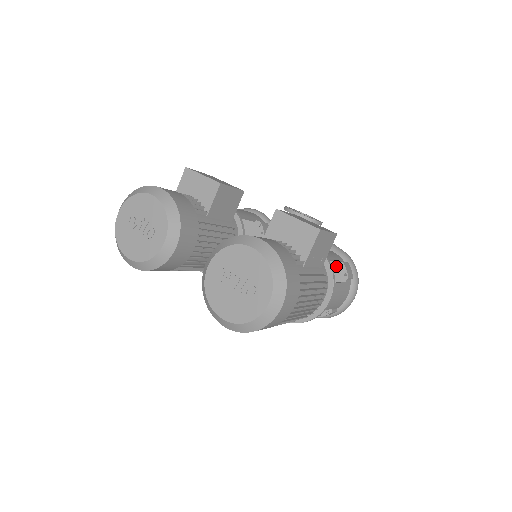
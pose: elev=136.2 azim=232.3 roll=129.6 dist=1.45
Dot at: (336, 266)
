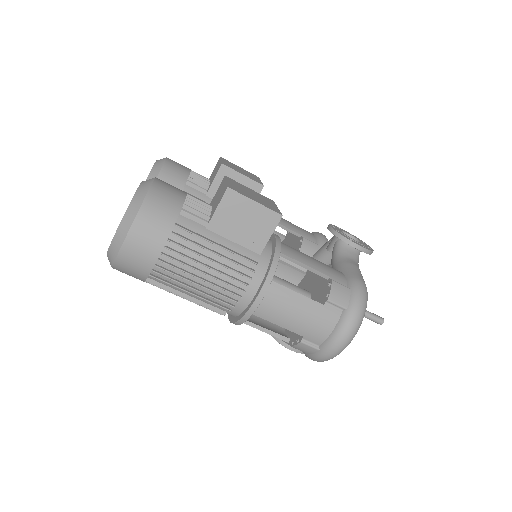
Dot at: (325, 285)
